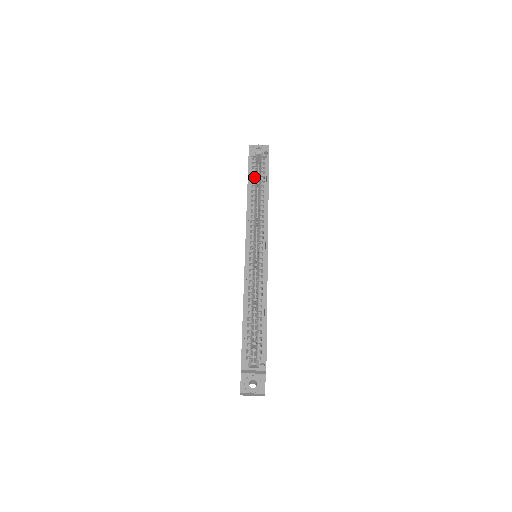
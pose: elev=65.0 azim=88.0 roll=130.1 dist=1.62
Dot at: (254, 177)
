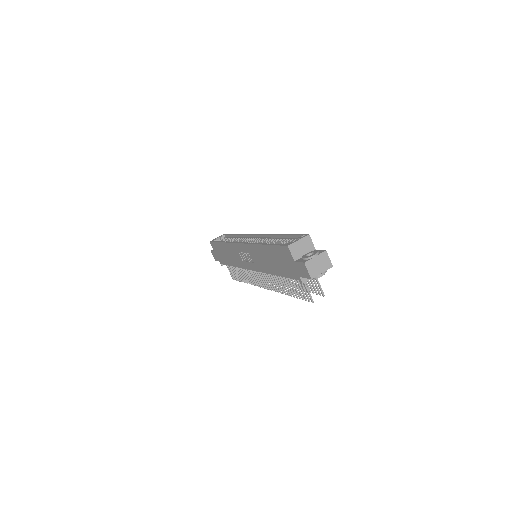
Dot at: occluded
